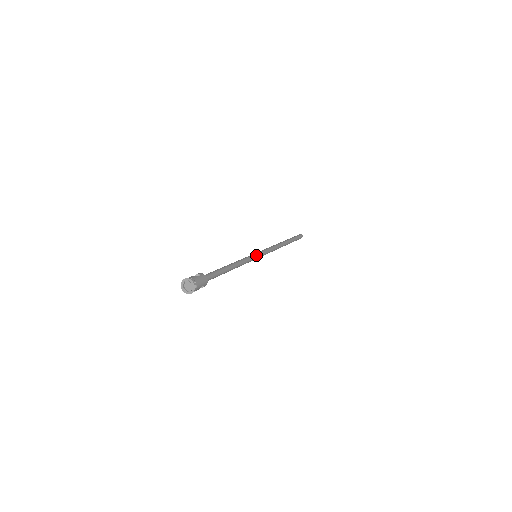
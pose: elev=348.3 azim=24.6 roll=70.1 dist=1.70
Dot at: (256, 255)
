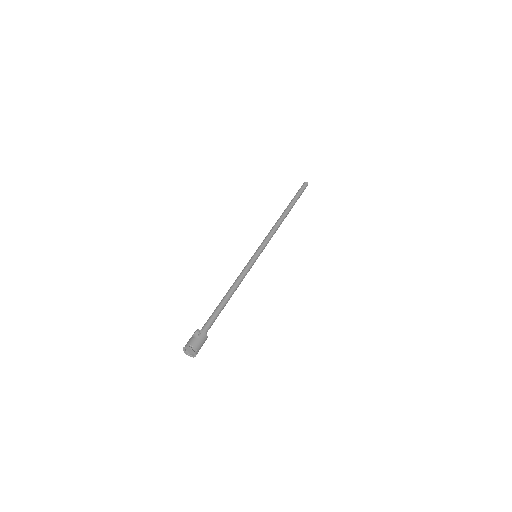
Dot at: (256, 258)
